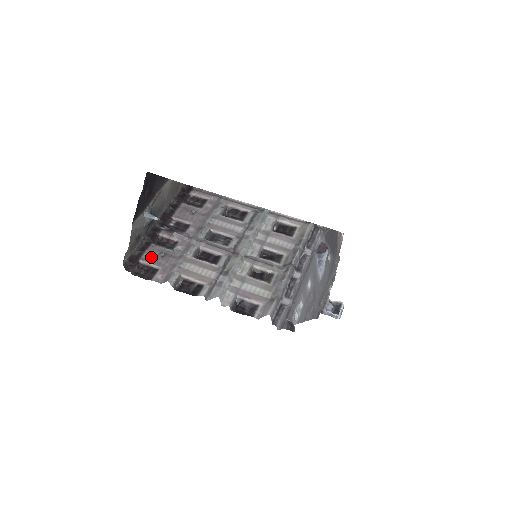
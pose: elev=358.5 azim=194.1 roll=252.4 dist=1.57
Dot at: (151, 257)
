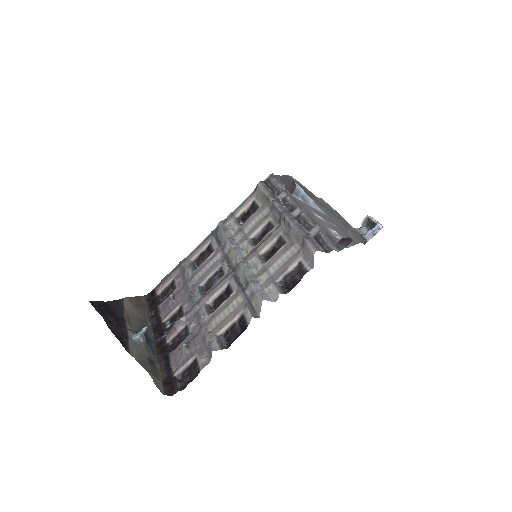
Dot at: (179, 360)
